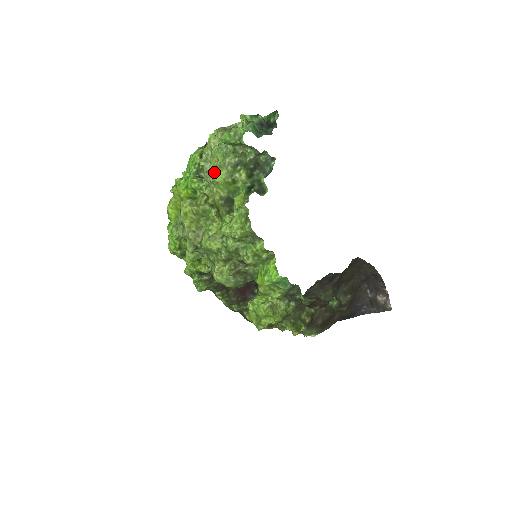
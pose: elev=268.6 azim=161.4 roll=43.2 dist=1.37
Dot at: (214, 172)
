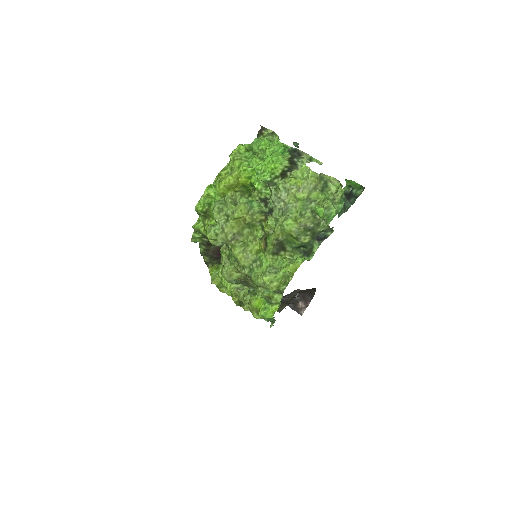
Dot at: (288, 219)
